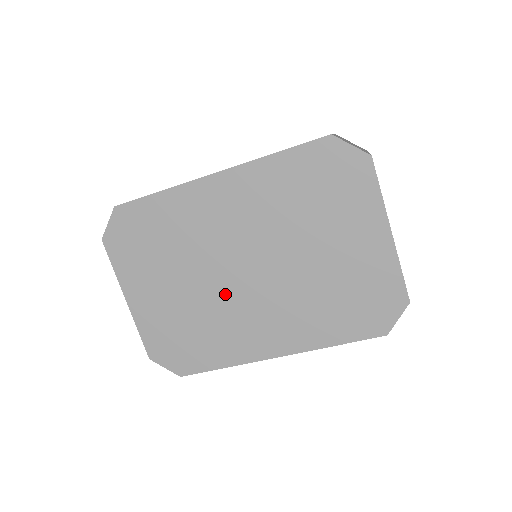
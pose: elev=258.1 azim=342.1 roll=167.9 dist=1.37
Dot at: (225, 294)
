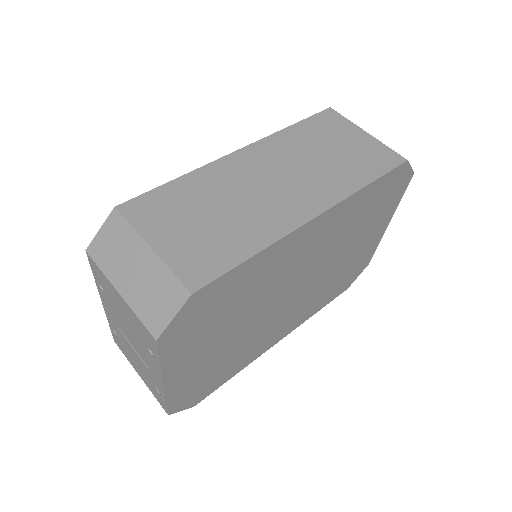
Dot at: (267, 320)
